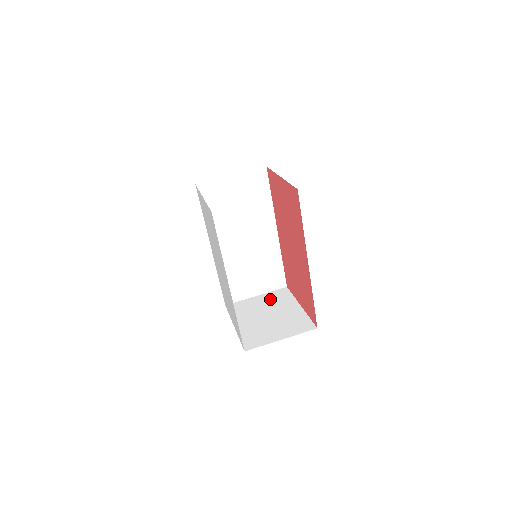
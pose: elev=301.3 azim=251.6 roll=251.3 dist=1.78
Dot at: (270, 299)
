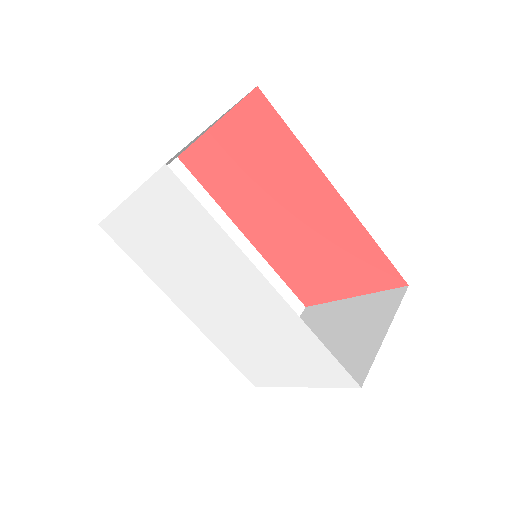
Dot at: occluded
